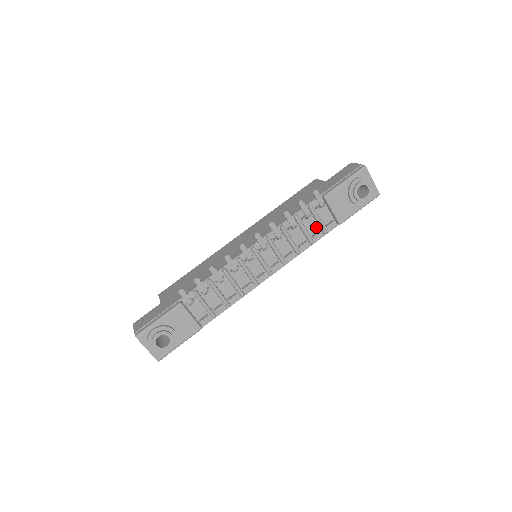
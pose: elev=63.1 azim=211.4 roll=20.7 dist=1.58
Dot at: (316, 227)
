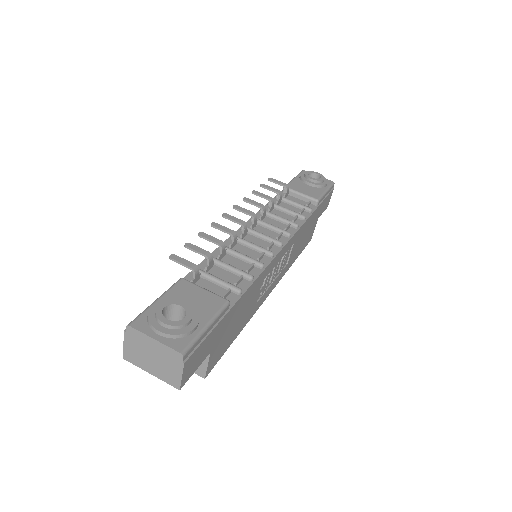
Dot at: (297, 210)
